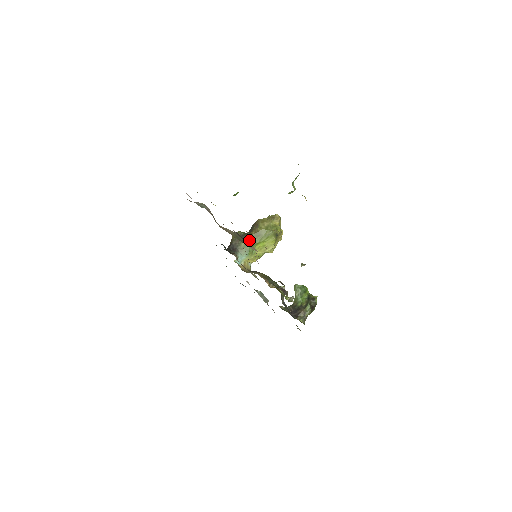
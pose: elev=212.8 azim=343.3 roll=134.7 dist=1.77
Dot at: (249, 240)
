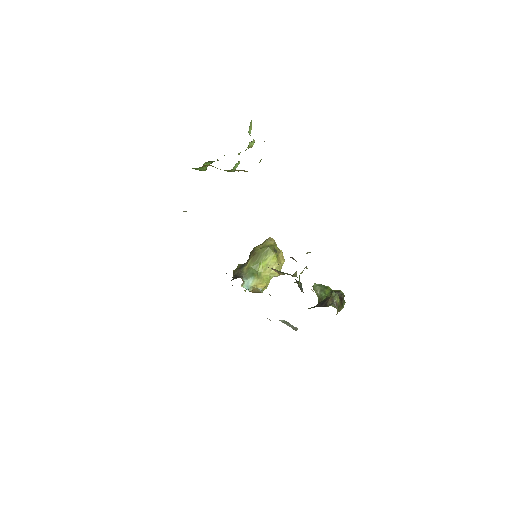
Dot at: (250, 264)
